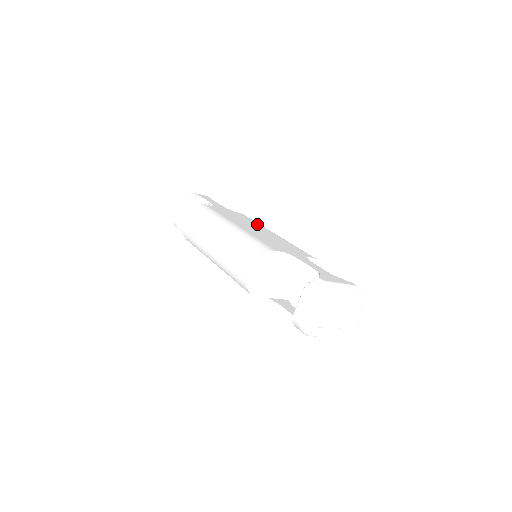
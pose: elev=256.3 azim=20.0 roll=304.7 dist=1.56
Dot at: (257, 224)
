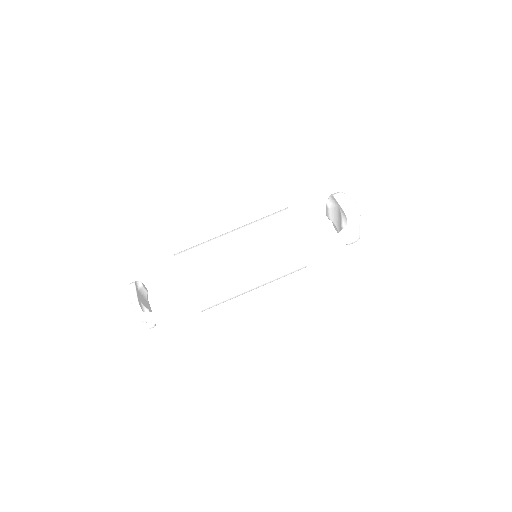
Dot at: occluded
